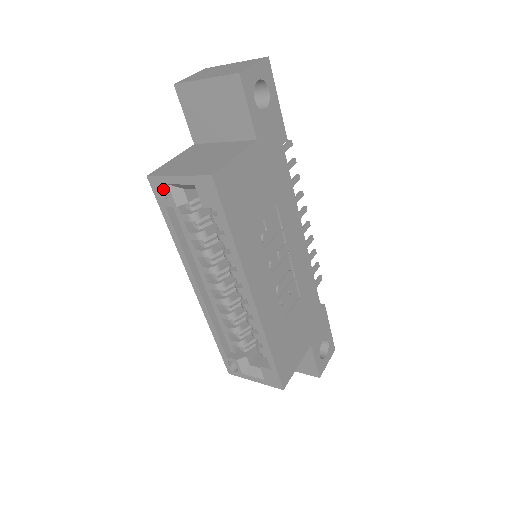
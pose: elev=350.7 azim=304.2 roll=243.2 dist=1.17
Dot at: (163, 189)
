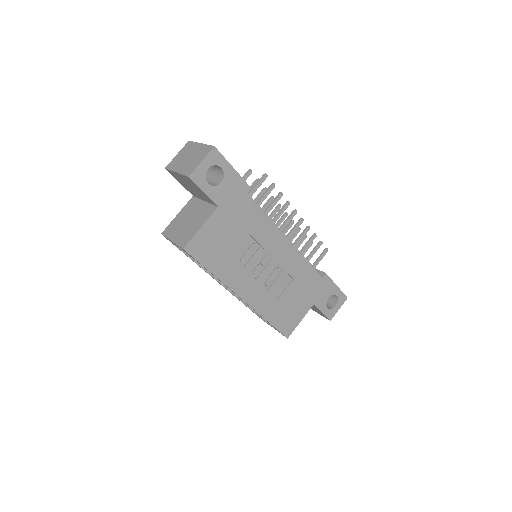
Dot at: occluded
